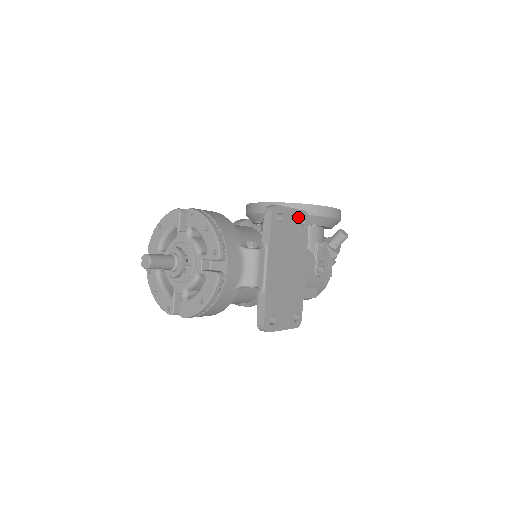
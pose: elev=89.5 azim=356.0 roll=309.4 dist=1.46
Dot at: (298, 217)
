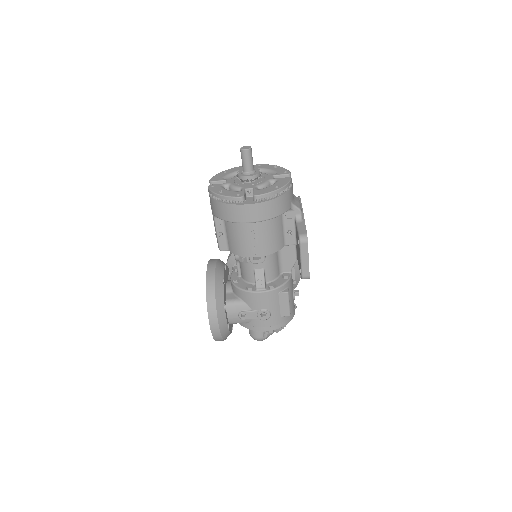
Dot at: occluded
